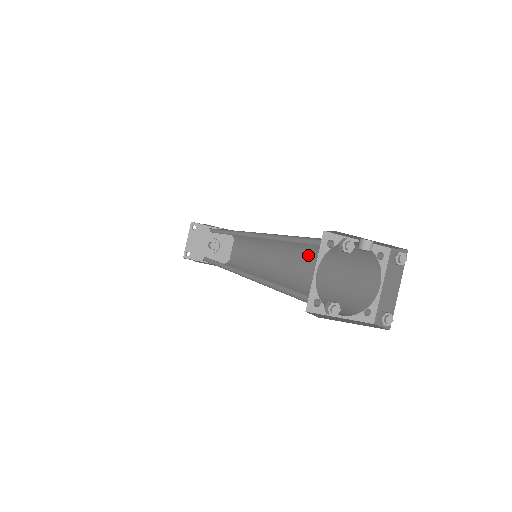
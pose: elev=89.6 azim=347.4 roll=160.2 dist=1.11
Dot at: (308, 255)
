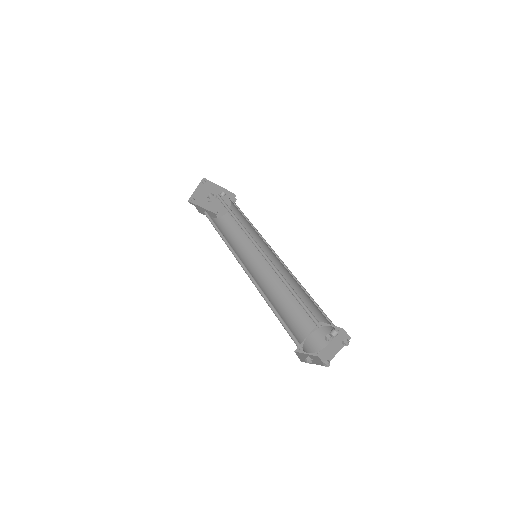
Dot at: (293, 284)
